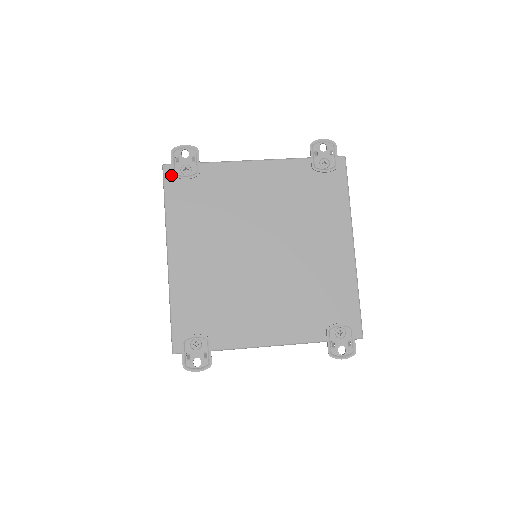
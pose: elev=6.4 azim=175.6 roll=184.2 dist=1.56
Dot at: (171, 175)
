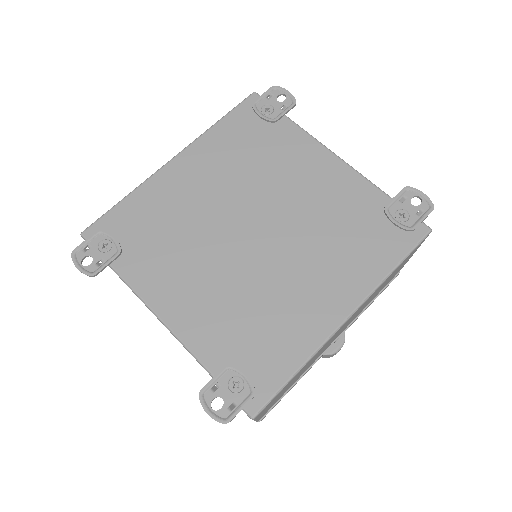
Dot at: (251, 104)
